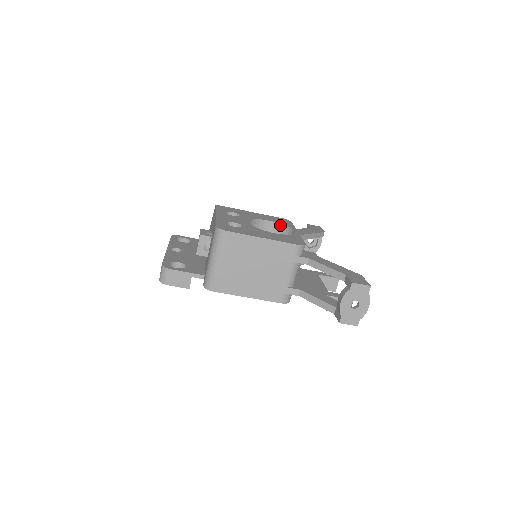
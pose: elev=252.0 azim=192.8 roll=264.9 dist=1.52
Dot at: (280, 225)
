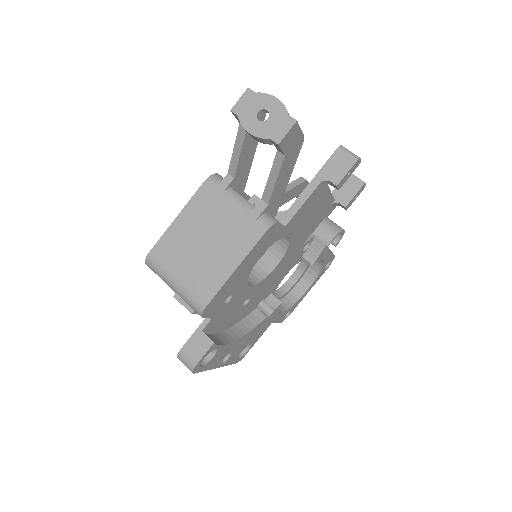
Dot at: occluded
